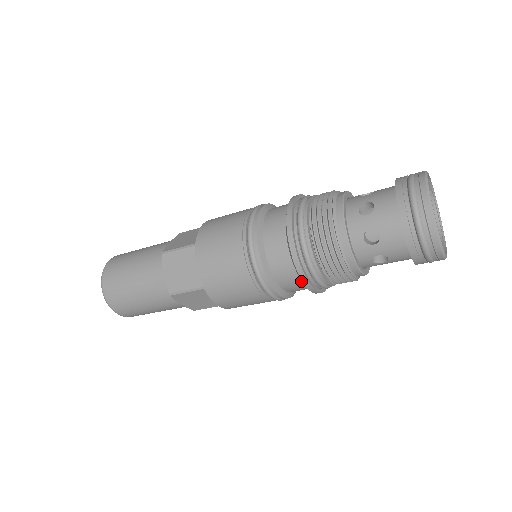
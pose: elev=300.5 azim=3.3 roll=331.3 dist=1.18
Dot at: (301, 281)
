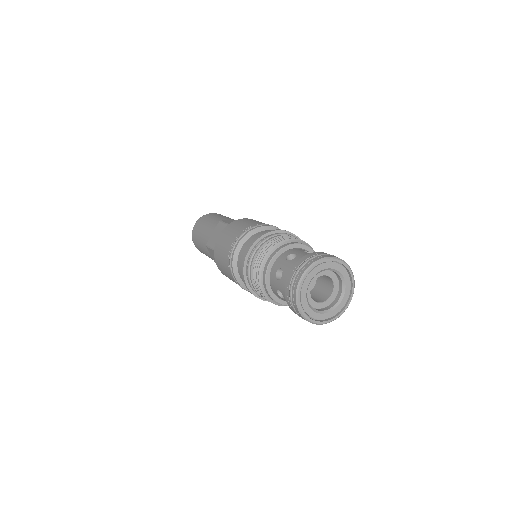
Dot at: occluded
